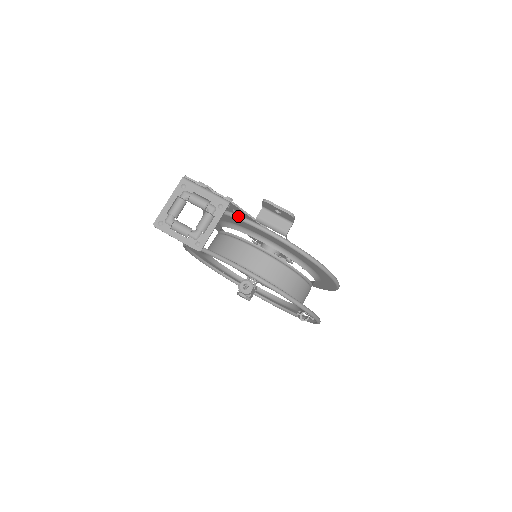
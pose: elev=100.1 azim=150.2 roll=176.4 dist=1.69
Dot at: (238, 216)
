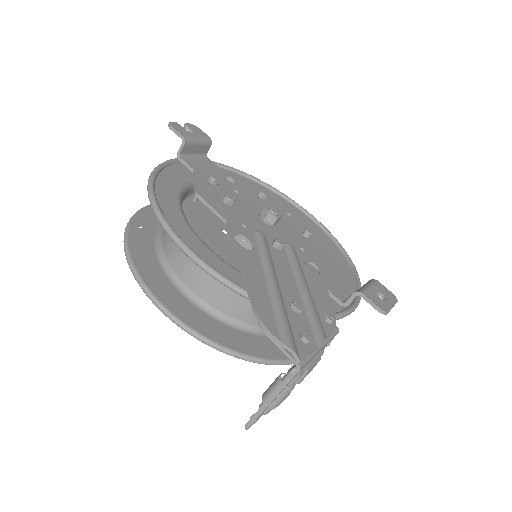
Dot at: occluded
